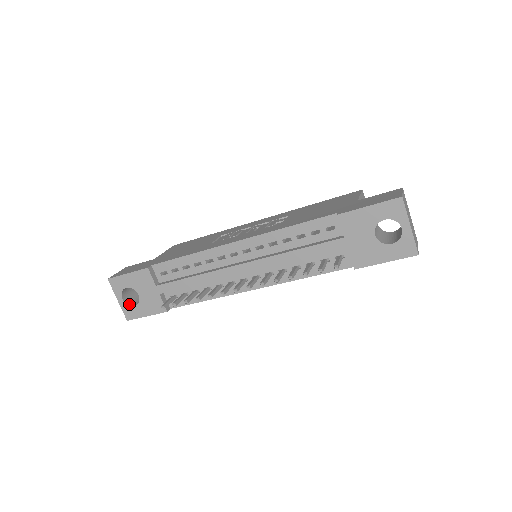
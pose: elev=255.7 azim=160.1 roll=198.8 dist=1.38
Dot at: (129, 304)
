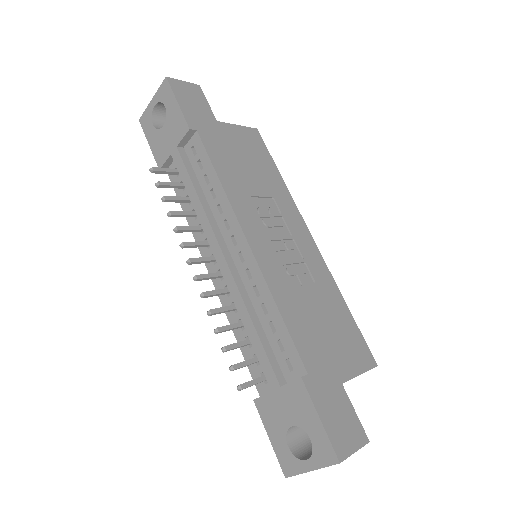
Dot at: (153, 116)
